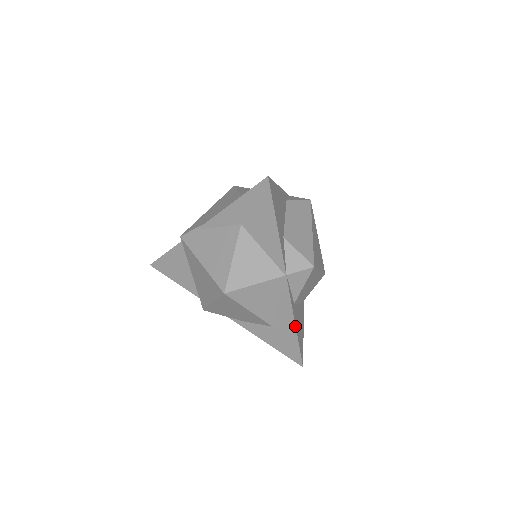
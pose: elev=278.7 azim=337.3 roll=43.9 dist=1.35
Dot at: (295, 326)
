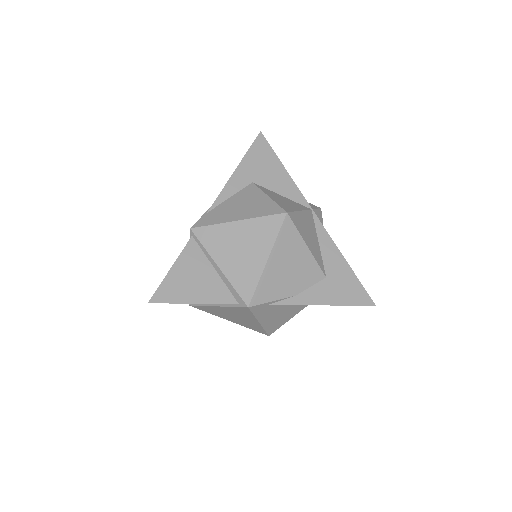
Dot at: (345, 259)
